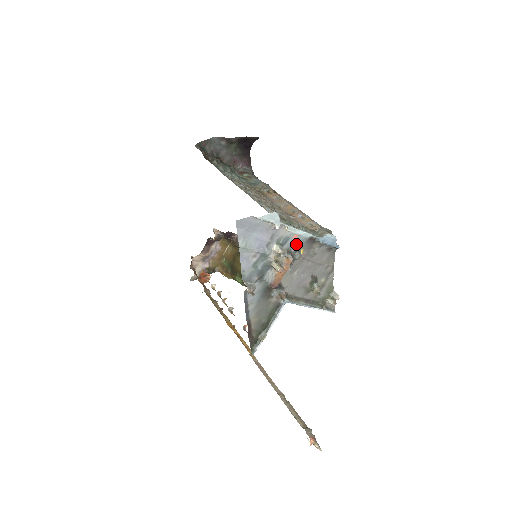
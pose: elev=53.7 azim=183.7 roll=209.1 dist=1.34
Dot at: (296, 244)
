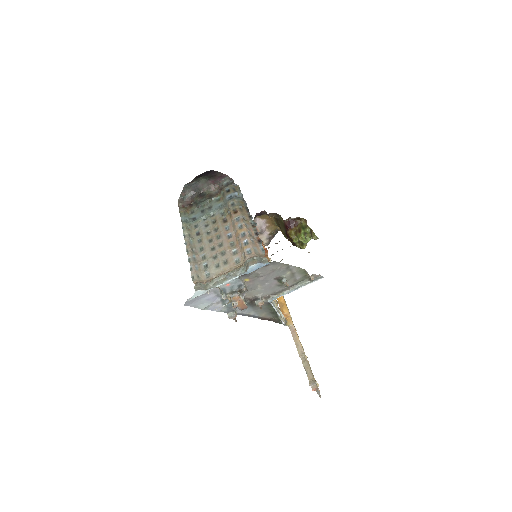
Dot at: (234, 285)
